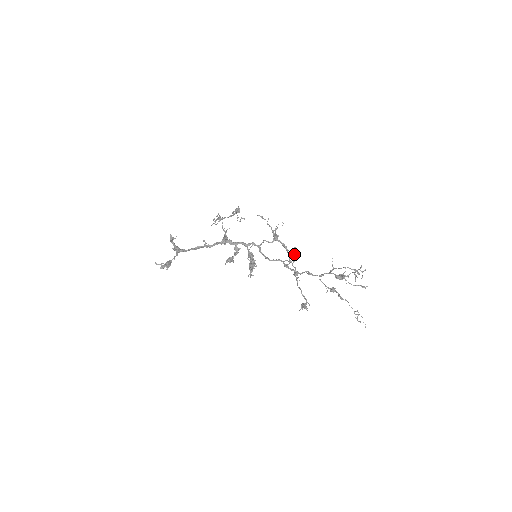
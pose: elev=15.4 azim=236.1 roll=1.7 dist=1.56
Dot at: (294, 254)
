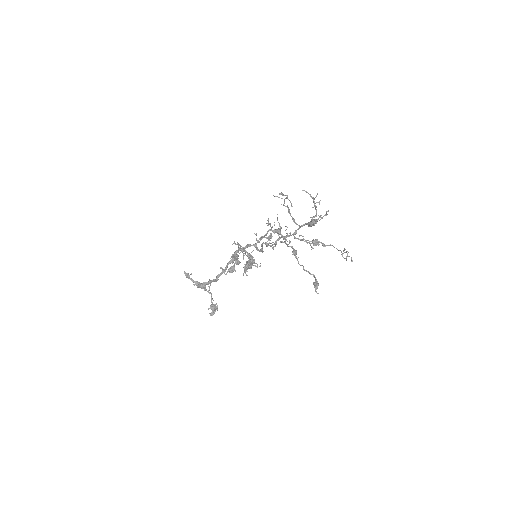
Dot at: (287, 234)
